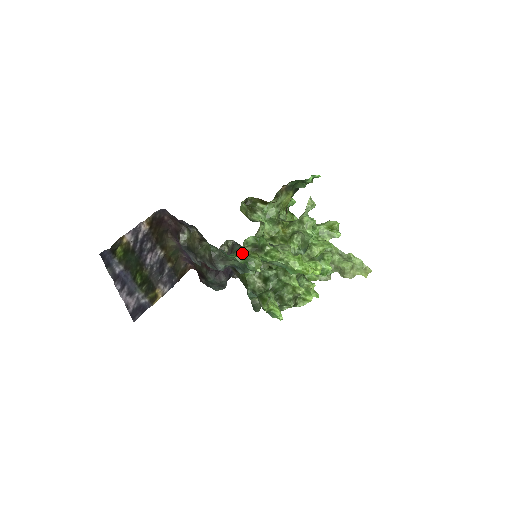
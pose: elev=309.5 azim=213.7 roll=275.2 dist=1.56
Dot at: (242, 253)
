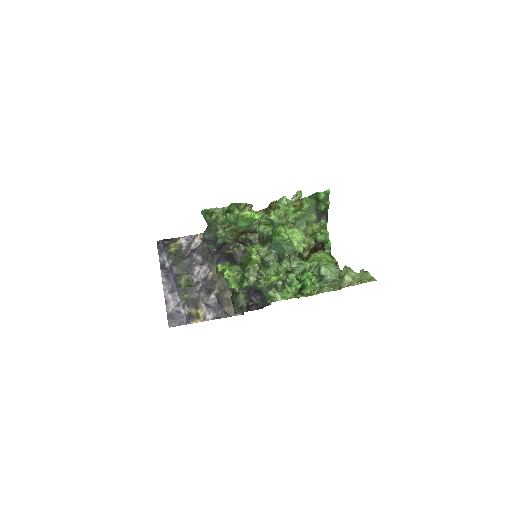
Dot at: occluded
